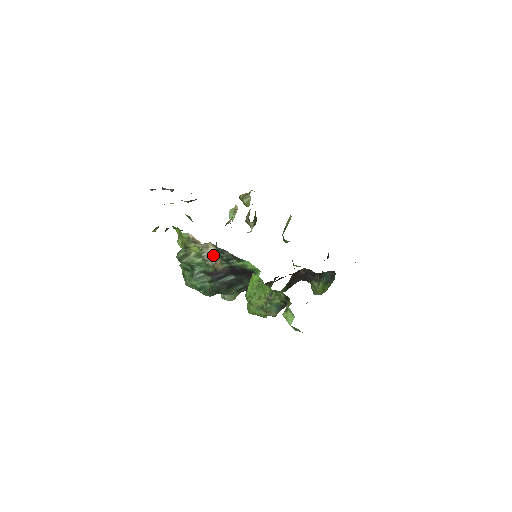
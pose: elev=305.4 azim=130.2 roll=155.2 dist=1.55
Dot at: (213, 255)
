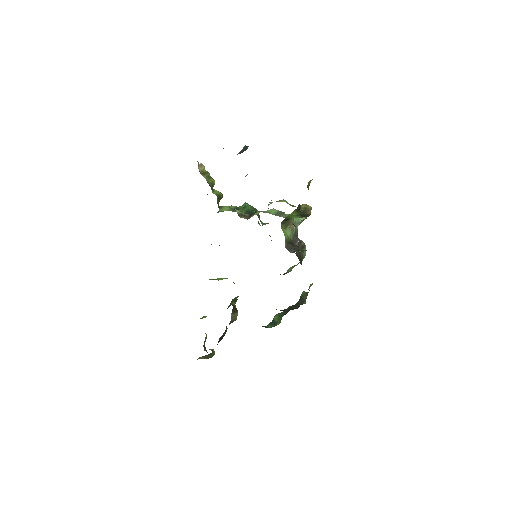
Dot at: occluded
